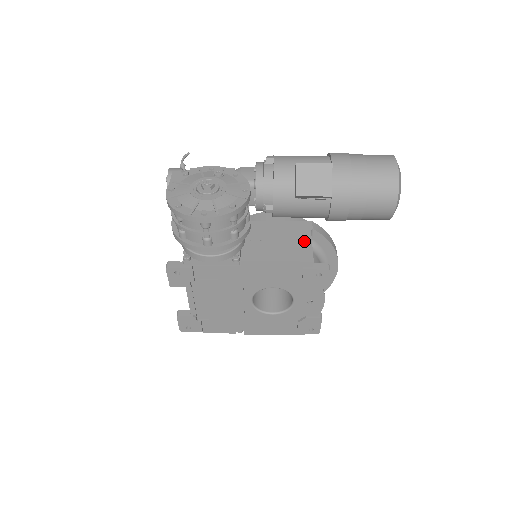
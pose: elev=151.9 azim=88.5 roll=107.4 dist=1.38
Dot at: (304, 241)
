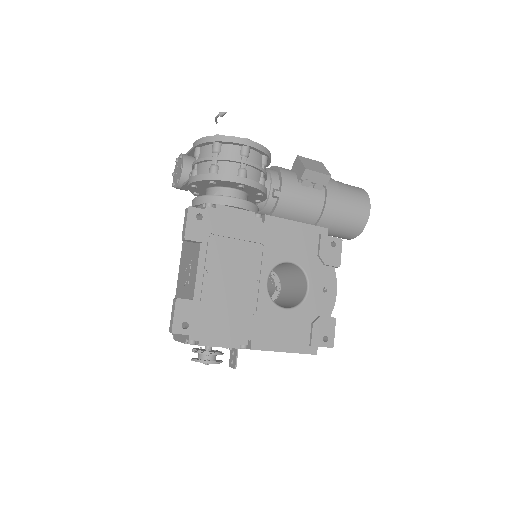
Dot at: occluded
